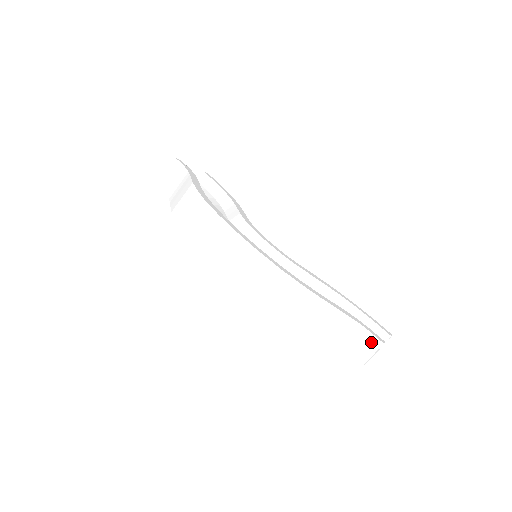
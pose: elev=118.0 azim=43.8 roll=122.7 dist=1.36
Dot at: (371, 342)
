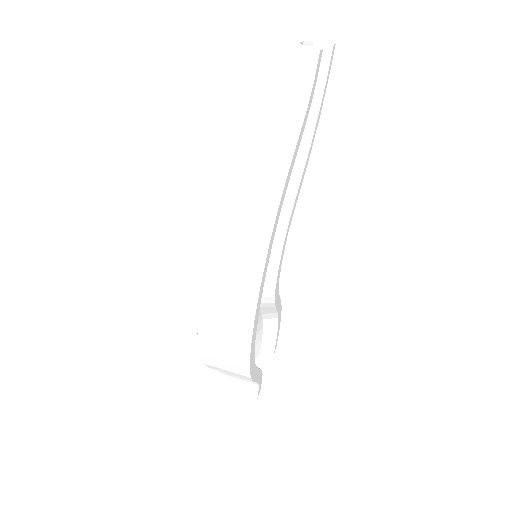
Dot at: (251, 392)
